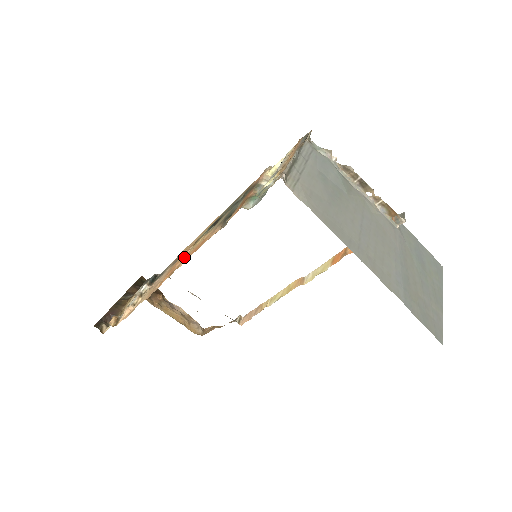
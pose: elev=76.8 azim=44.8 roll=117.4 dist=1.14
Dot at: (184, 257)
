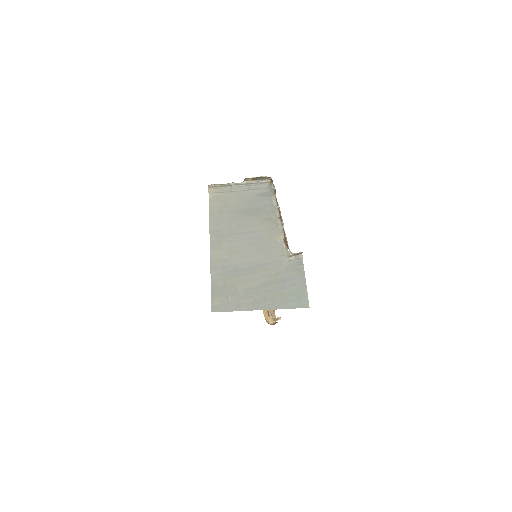
Dot at: occluded
